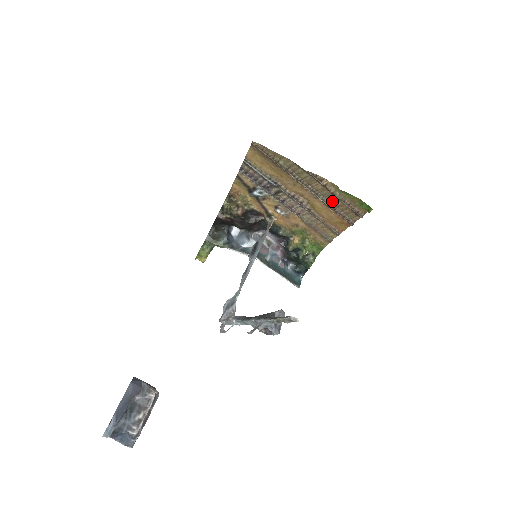
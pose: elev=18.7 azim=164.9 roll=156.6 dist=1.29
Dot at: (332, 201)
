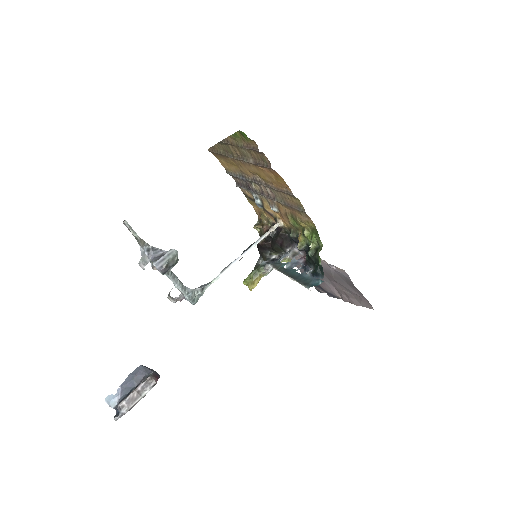
Dot at: (250, 156)
